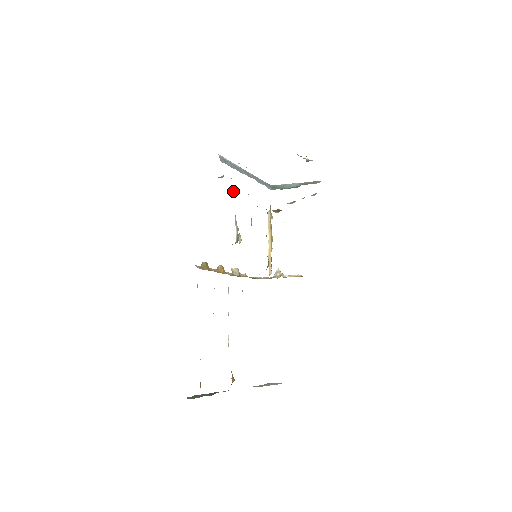
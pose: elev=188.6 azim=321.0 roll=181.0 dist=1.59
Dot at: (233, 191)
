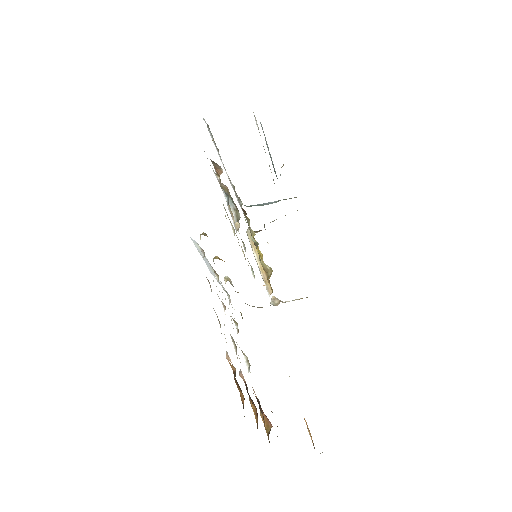
Dot at: (219, 173)
